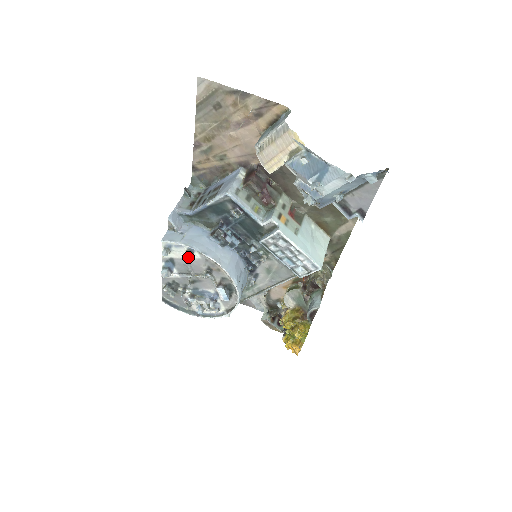
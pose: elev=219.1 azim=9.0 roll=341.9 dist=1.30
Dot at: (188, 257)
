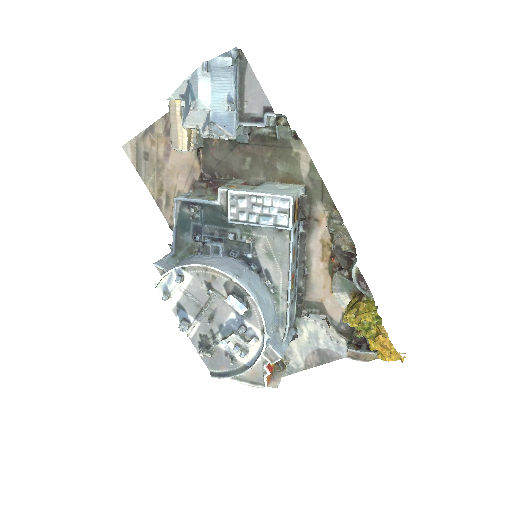
Dot at: (178, 280)
